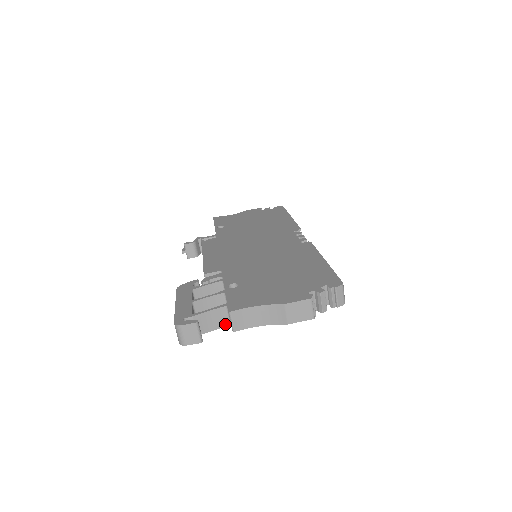
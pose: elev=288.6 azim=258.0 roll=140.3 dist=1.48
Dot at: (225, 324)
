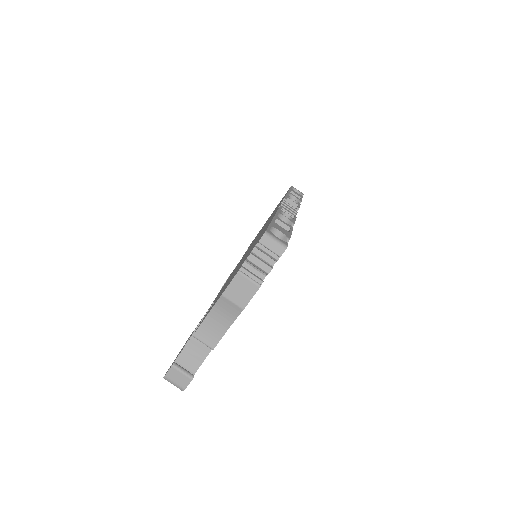
Dot at: occluded
